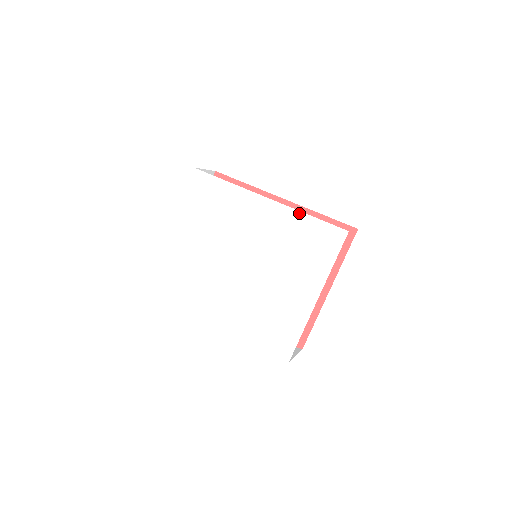
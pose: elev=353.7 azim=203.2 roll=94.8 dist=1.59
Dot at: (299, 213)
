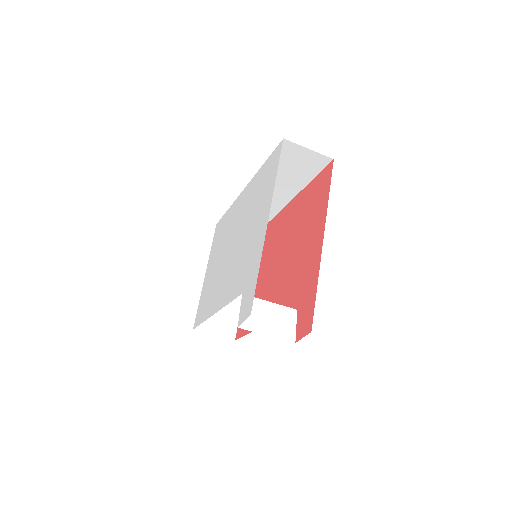
Dot at: (258, 172)
